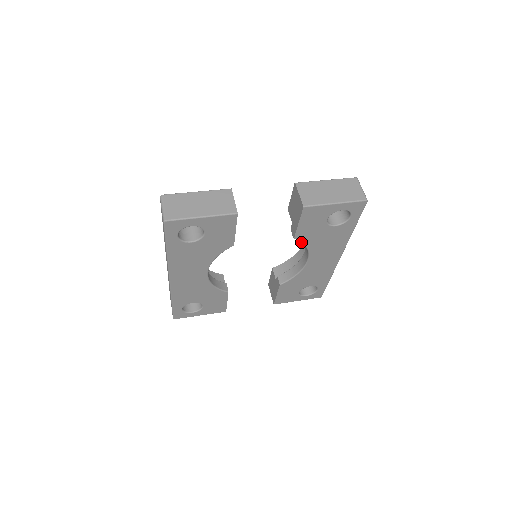
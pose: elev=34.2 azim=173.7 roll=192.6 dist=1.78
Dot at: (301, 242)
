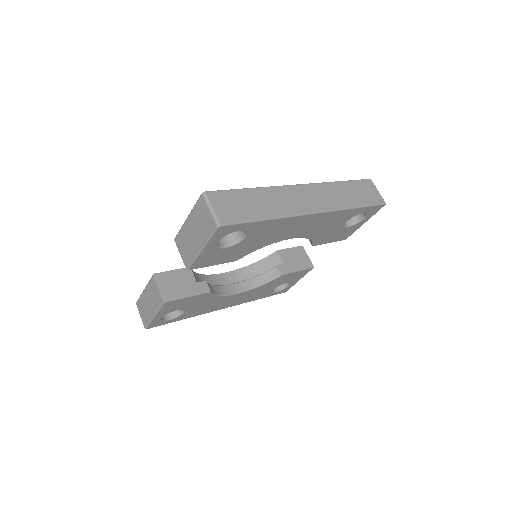
Dot at: (249, 253)
